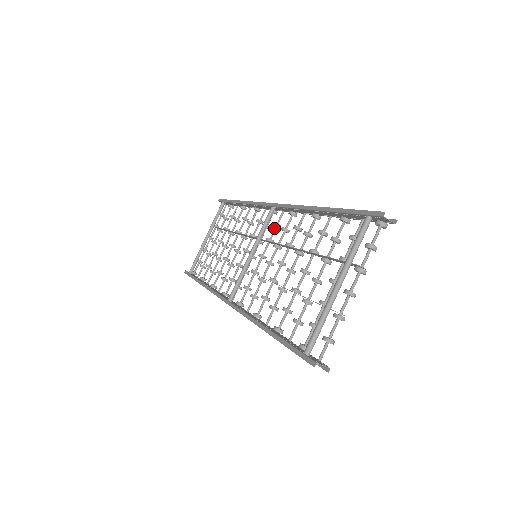
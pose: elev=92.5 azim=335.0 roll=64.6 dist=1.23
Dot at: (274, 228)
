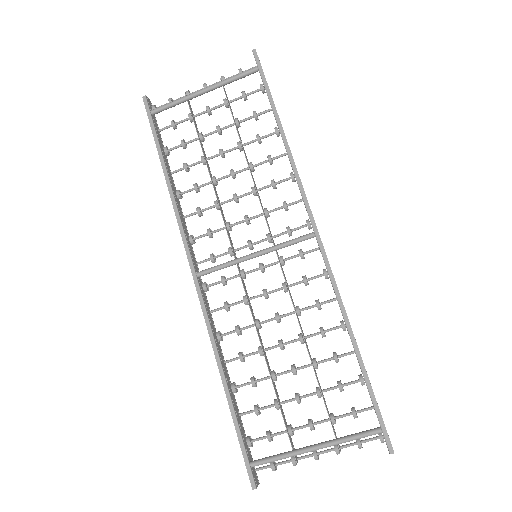
Dot at: (297, 256)
